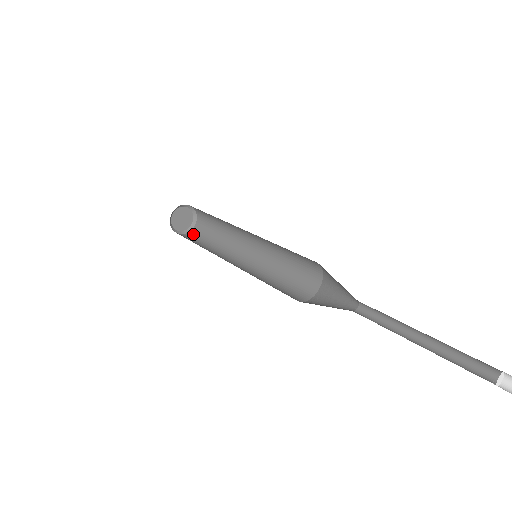
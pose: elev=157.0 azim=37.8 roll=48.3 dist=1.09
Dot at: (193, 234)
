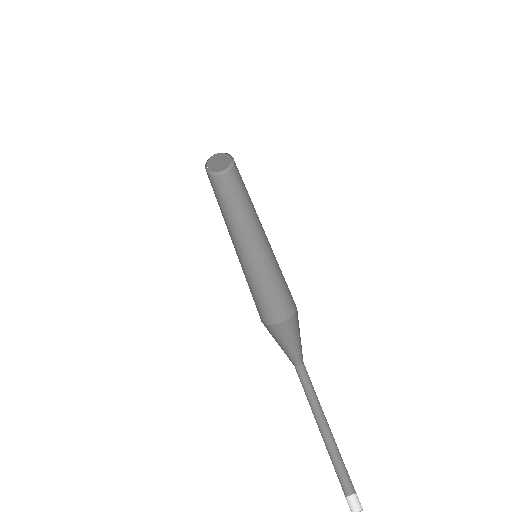
Dot at: (224, 180)
